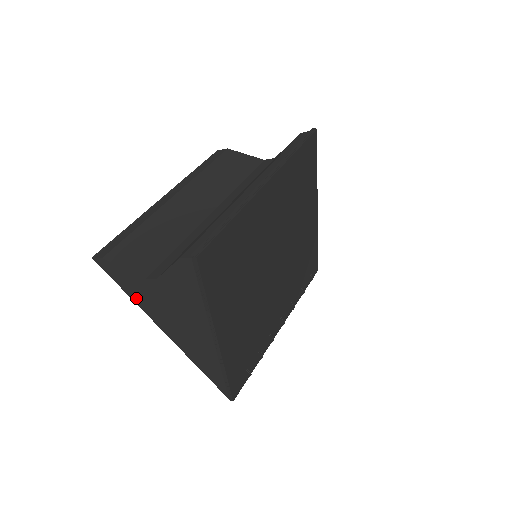
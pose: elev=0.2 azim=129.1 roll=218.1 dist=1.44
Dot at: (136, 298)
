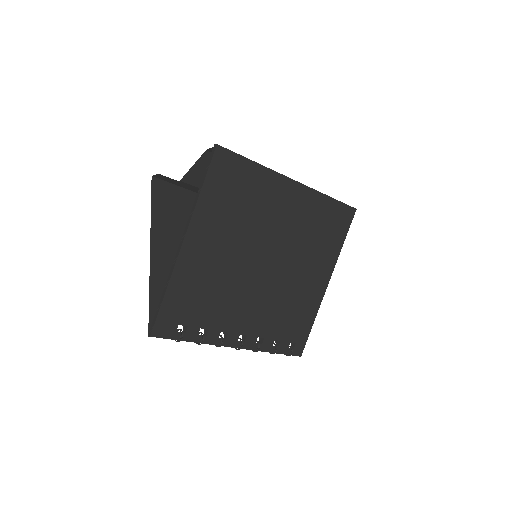
Dot at: (154, 215)
